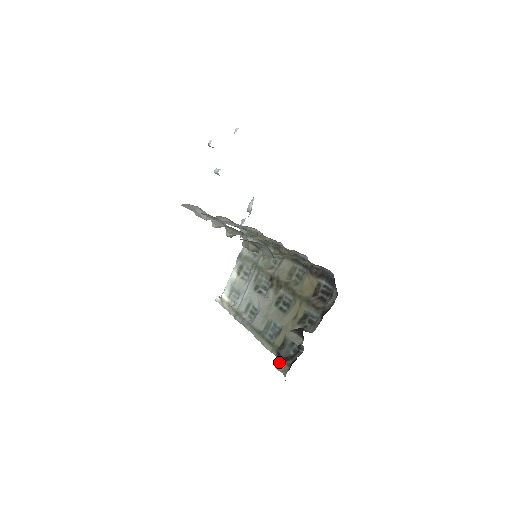
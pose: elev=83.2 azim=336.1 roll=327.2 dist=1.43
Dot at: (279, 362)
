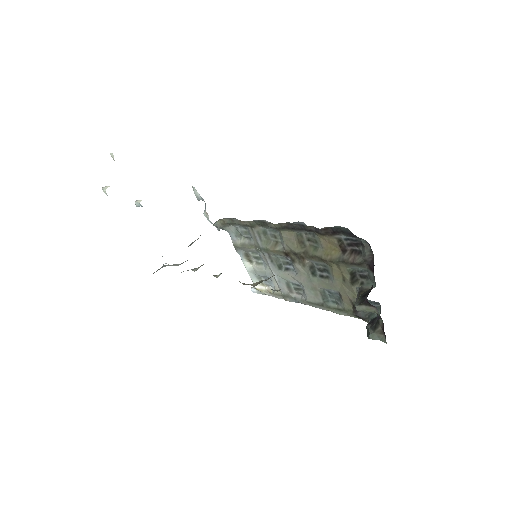
Dot at: (369, 335)
